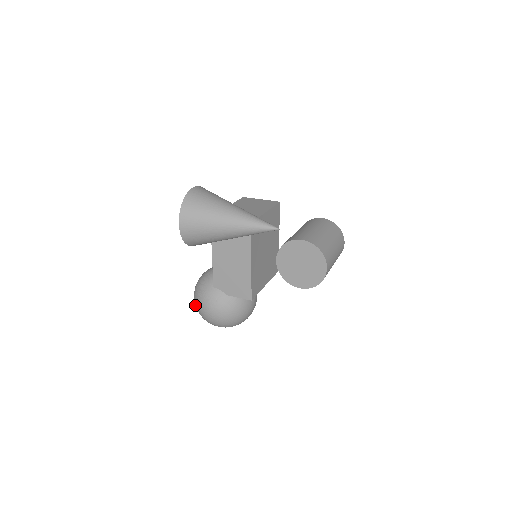
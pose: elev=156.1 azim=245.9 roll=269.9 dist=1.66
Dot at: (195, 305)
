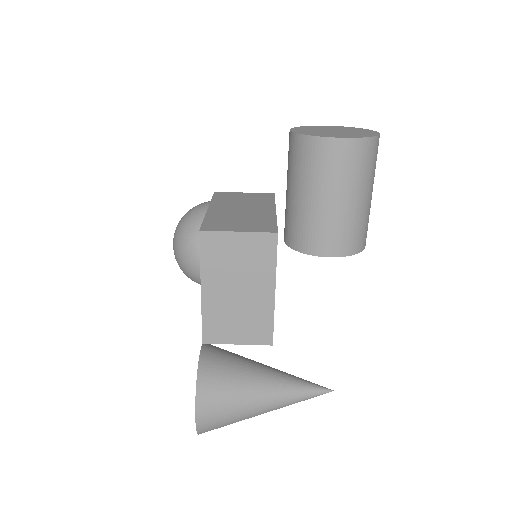
Dot at: occluded
